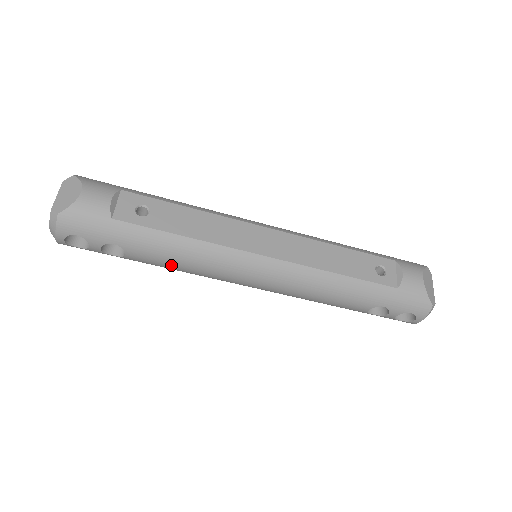
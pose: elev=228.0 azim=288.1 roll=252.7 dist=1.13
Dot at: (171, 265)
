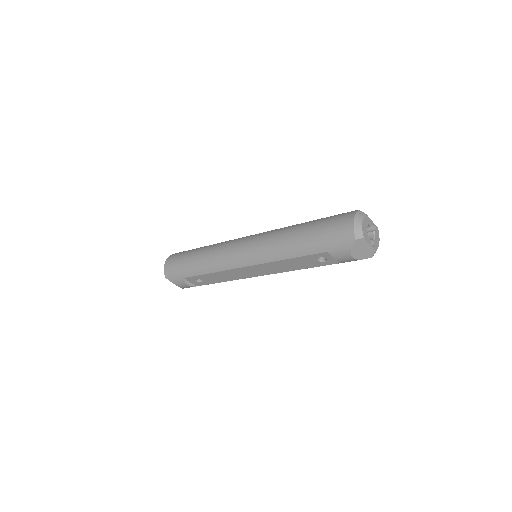
Dot at: occluded
